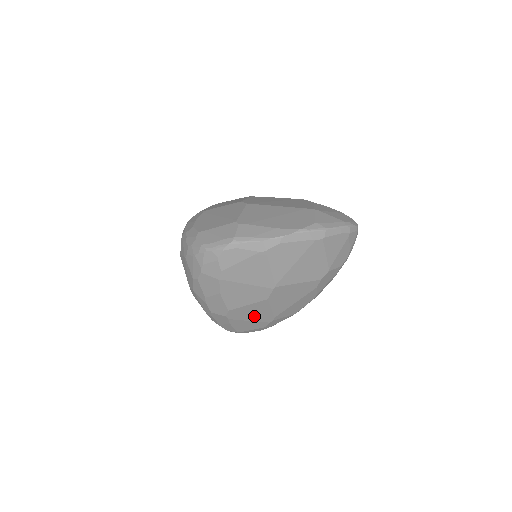
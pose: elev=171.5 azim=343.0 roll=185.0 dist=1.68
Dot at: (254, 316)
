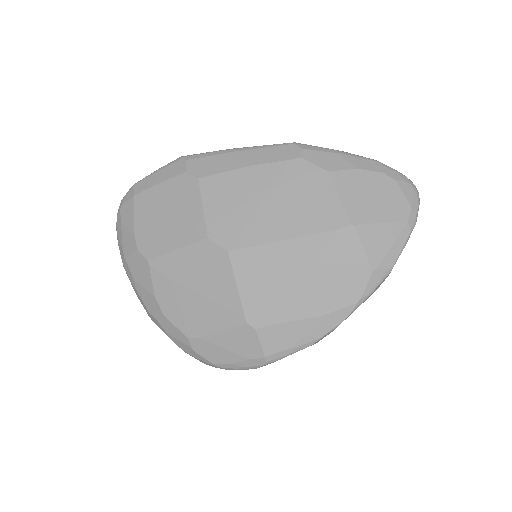
Dot at: occluded
